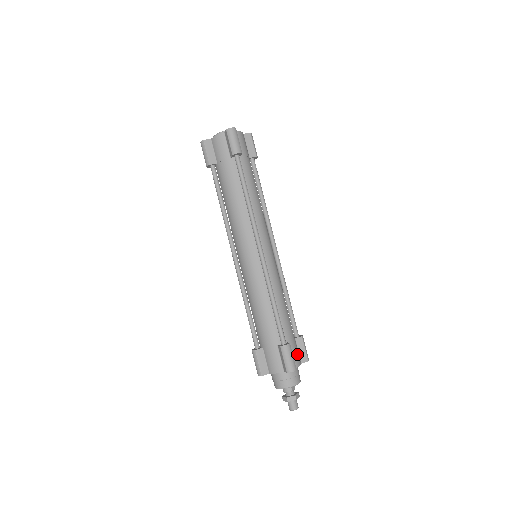
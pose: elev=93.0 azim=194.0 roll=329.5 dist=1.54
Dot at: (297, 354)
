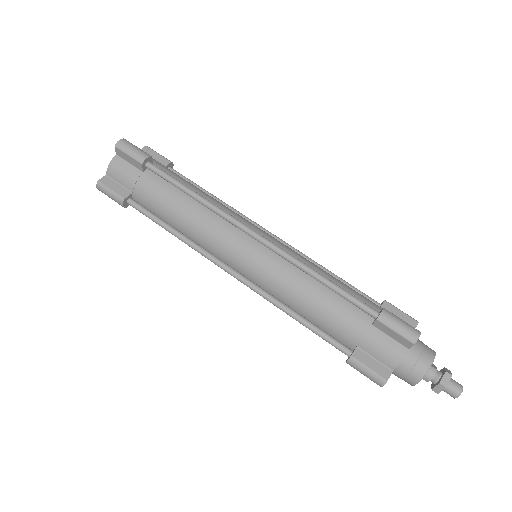
Dot at: occluded
